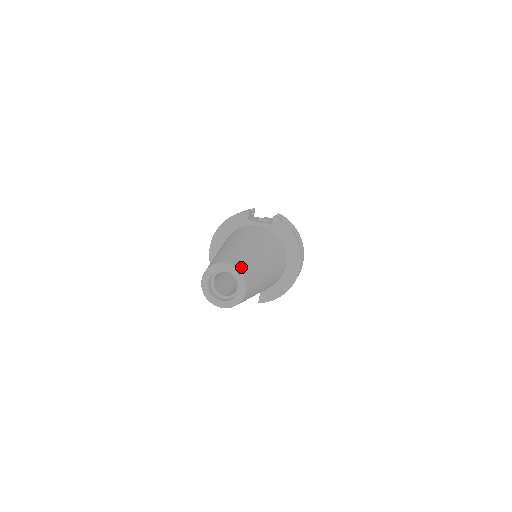
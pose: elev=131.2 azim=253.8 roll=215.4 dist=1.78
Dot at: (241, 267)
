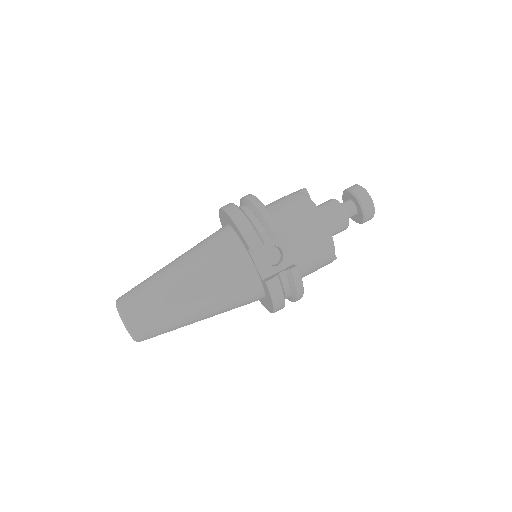
Dot at: (140, 334)
